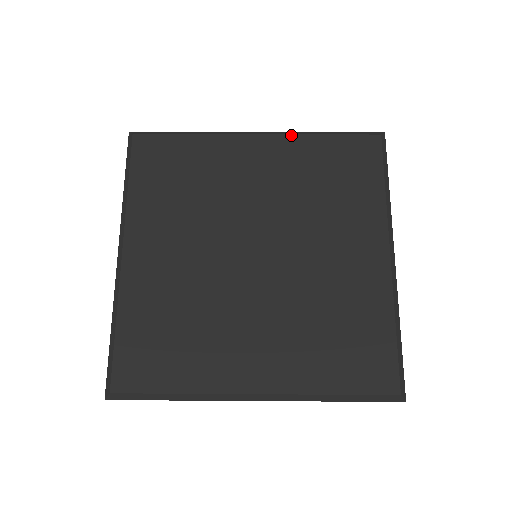
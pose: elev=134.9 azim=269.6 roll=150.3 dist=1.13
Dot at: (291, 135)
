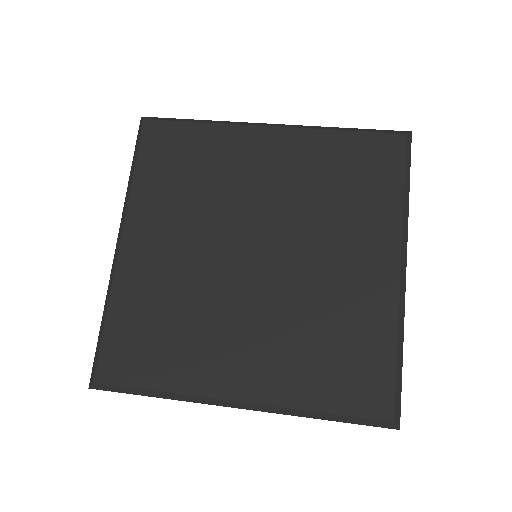
Dot at: (307, 129)
